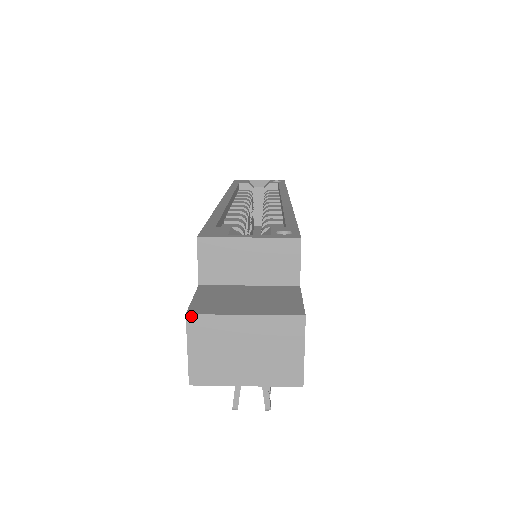
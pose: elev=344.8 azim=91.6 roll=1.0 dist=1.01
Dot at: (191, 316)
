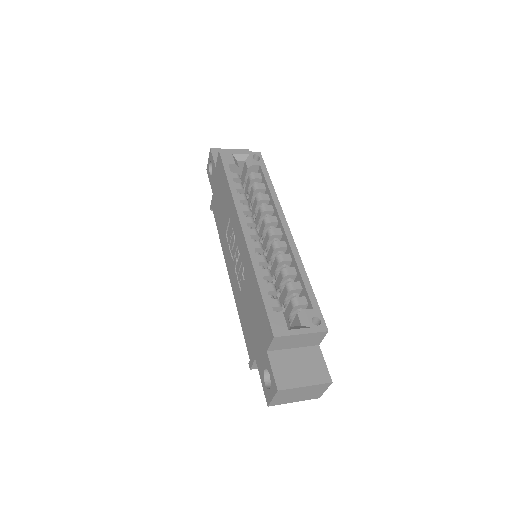
Dot at: (280, 391)
